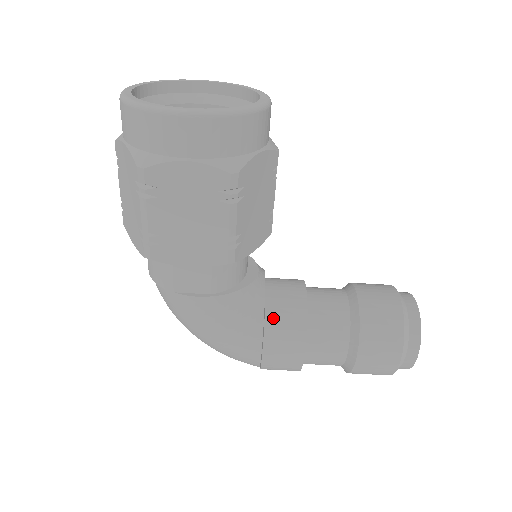
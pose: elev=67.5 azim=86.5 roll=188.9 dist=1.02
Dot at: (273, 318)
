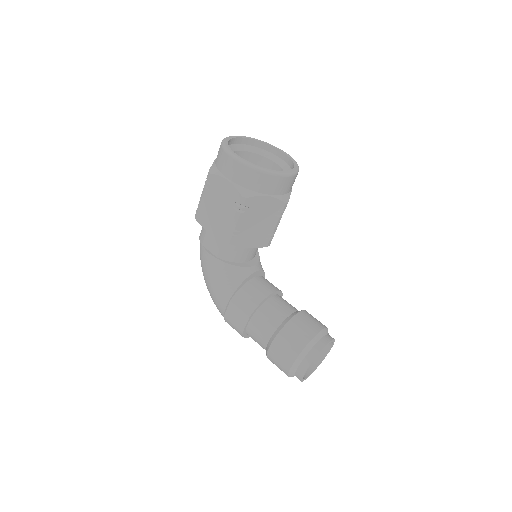
Dot at: (242, 293)
